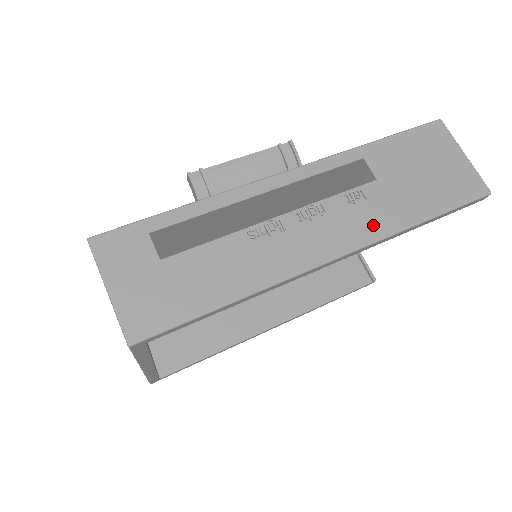
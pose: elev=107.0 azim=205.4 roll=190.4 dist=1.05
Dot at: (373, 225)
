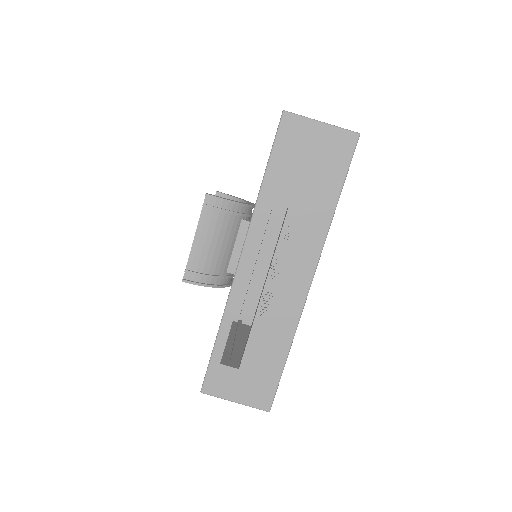
Dot at: (312, 240)
